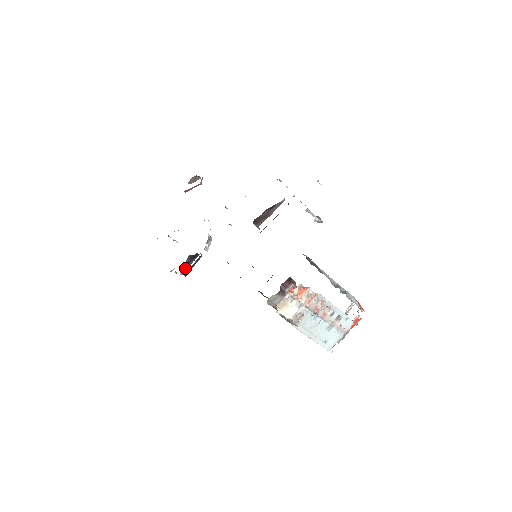
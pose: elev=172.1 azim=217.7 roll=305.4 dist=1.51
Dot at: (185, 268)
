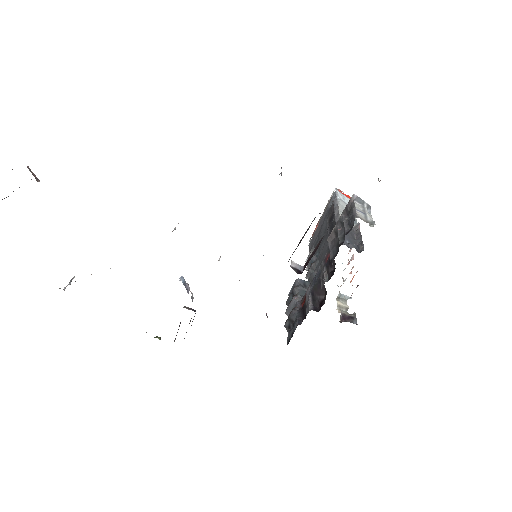
Dot at: occluded
